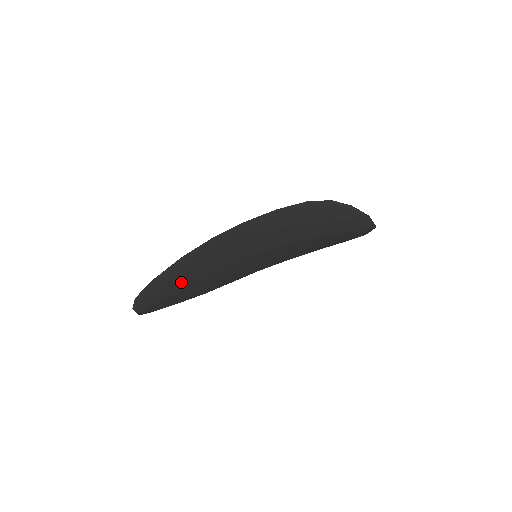
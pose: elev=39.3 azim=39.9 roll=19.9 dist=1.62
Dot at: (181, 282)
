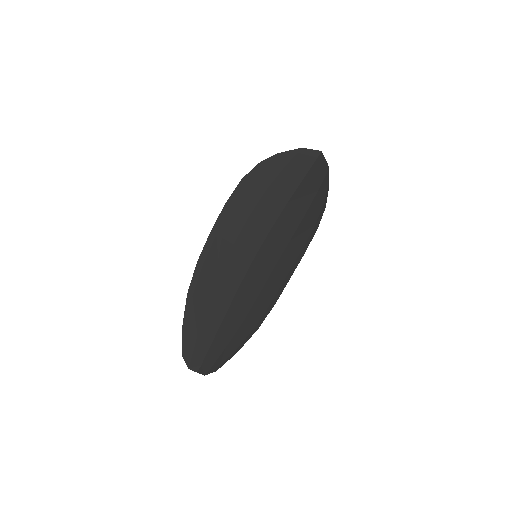
Dot at: (210, 319)
